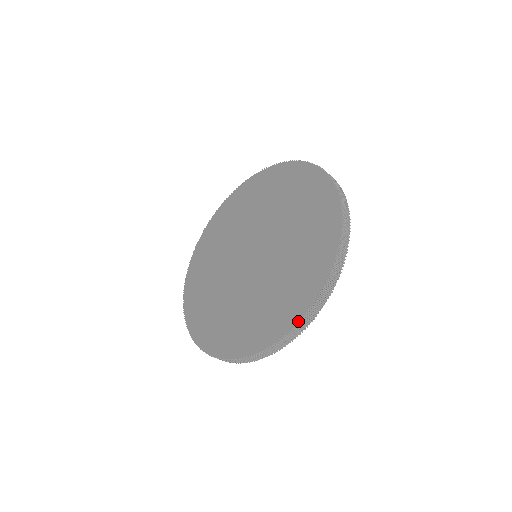
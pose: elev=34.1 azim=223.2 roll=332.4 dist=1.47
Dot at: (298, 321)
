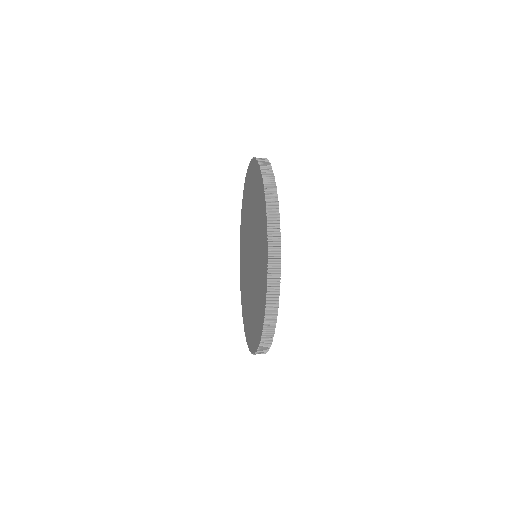
Dot at: (266, 282)
